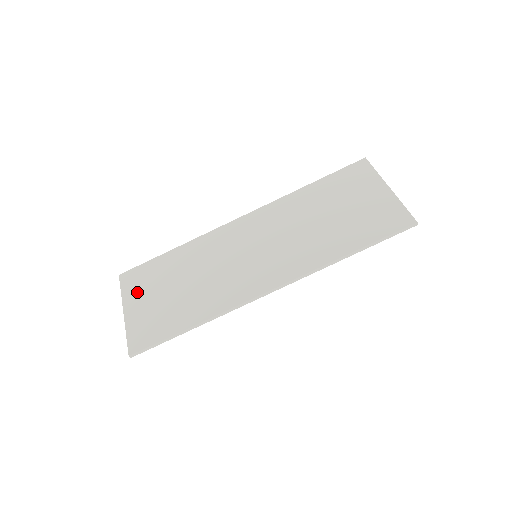
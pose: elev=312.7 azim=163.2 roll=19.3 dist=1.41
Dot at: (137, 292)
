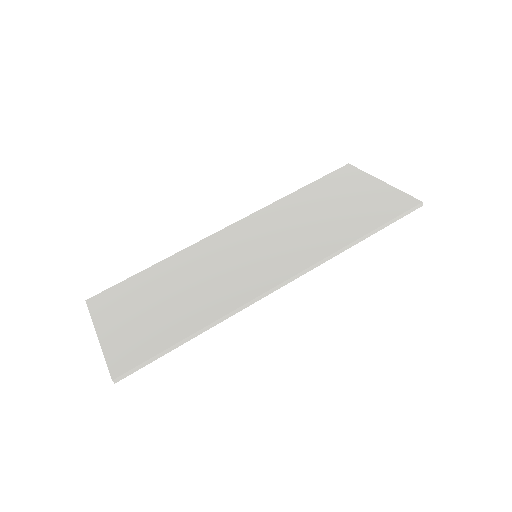
Dot at: (113, 312)
